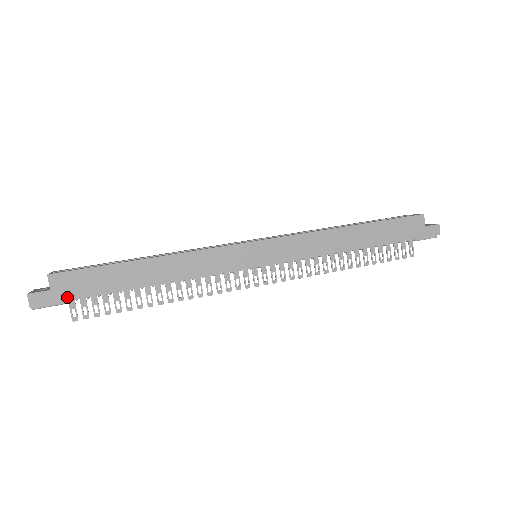
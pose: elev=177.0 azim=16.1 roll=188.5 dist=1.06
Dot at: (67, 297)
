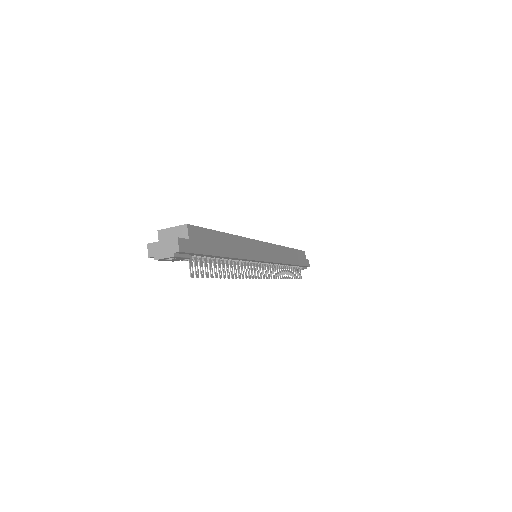
Dot at: (197, 250)
